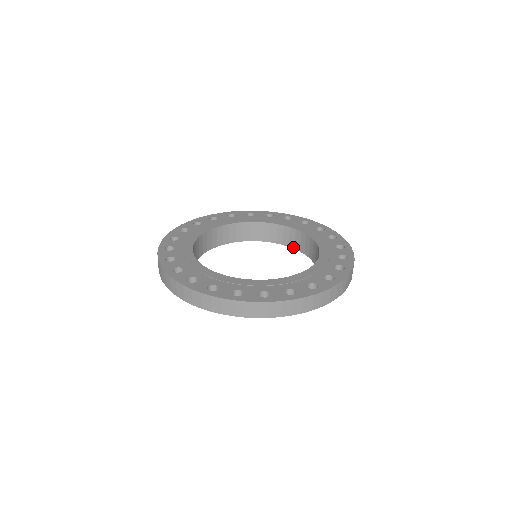
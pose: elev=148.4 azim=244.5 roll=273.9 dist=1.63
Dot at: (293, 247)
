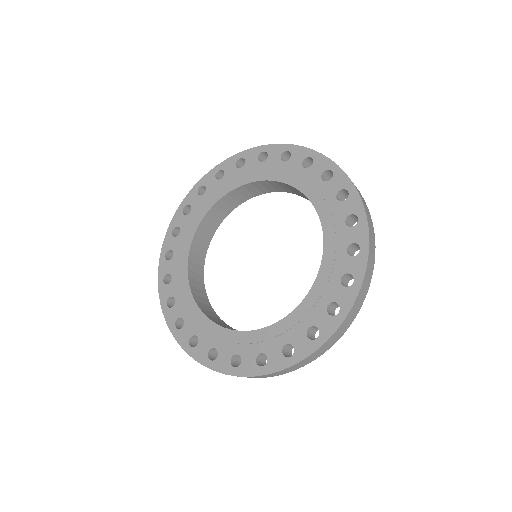
Dot at: occluded
